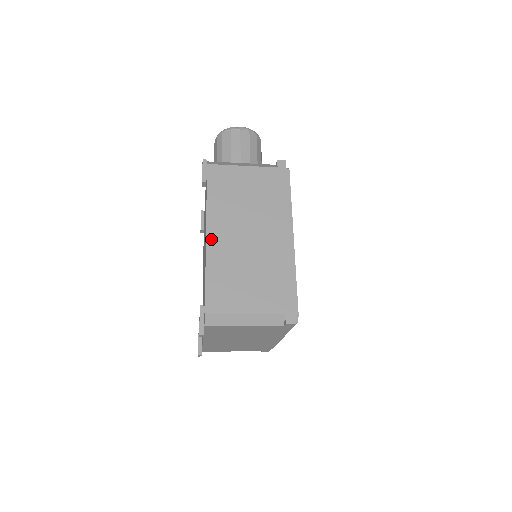
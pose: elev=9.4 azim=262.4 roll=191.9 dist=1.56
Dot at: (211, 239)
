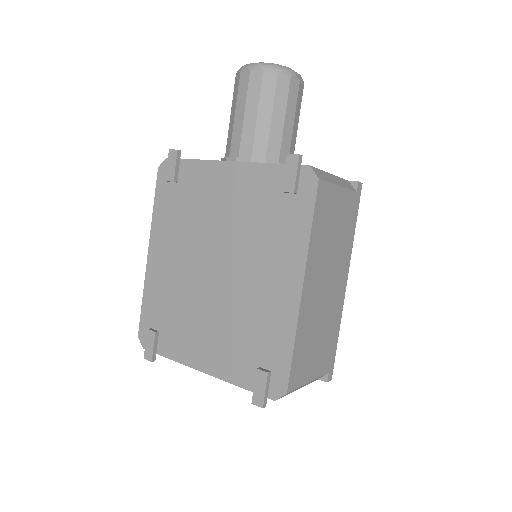
Dot at: (305, 295)
